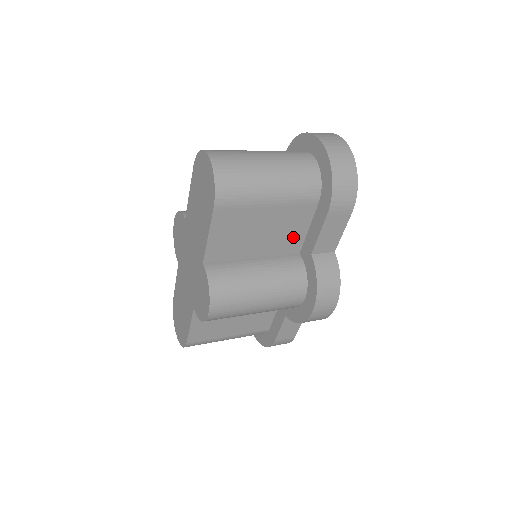
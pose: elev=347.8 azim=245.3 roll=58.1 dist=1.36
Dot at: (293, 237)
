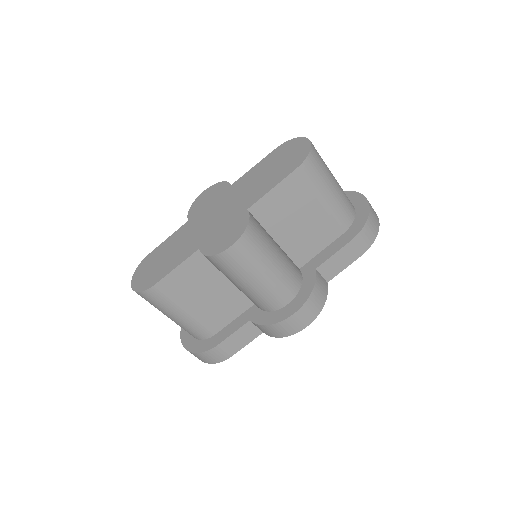
Dot at: (309, 248)
